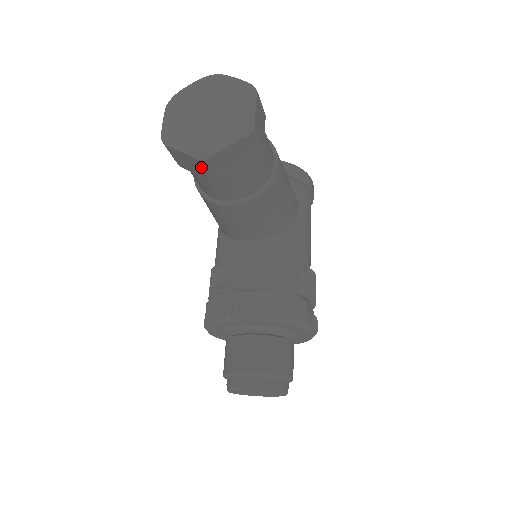
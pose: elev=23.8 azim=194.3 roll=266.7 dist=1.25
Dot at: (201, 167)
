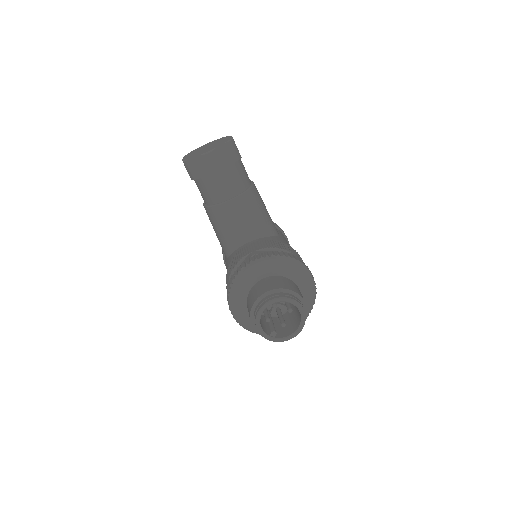
Dot at: (208, 162)
